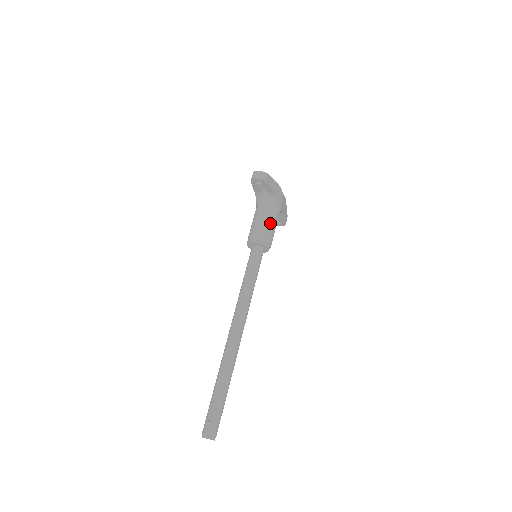
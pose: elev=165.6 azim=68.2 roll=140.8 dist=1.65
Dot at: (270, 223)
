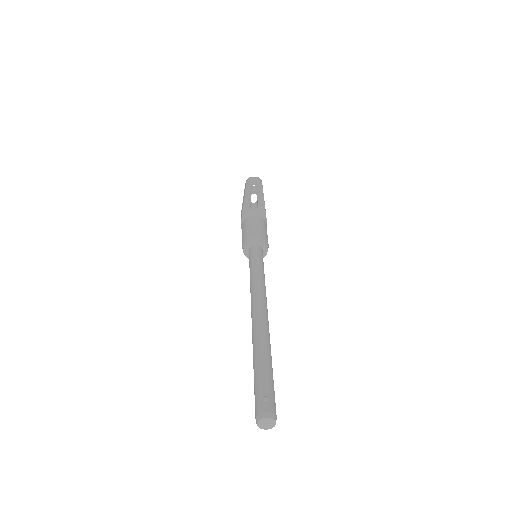
Dot at: (264, 229)
